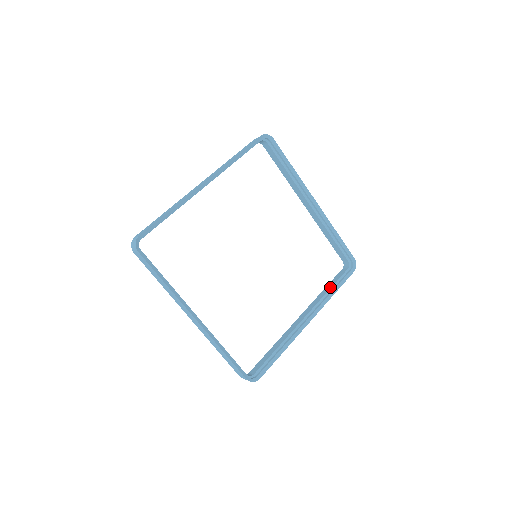
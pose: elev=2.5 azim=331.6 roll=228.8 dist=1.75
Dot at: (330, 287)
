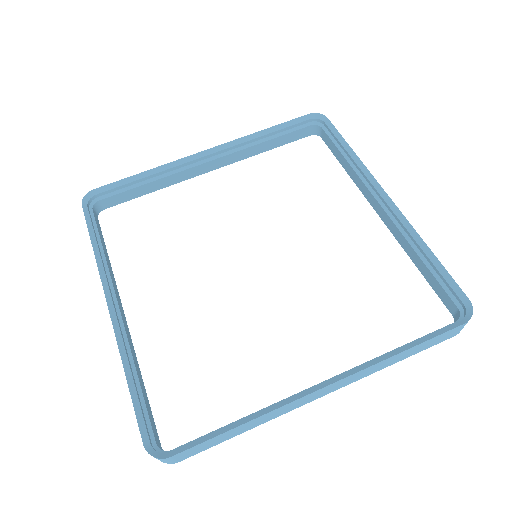
Dot at: occluded
